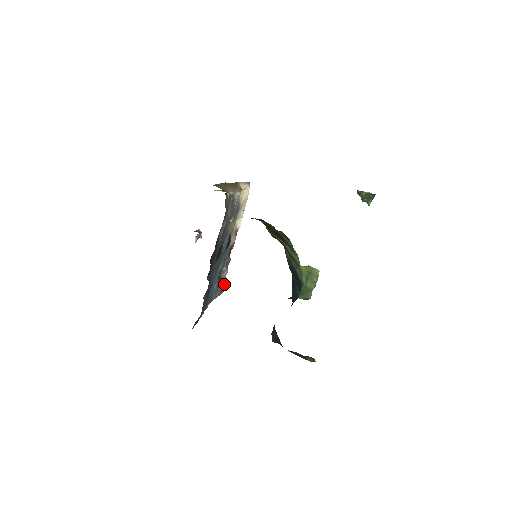
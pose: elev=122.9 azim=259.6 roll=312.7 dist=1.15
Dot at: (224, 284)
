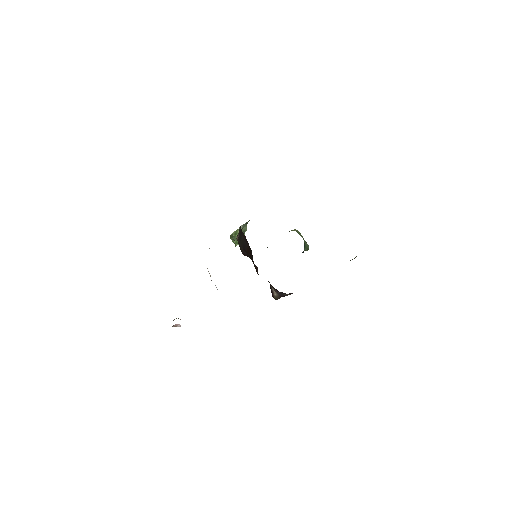
Dot at: occluded
